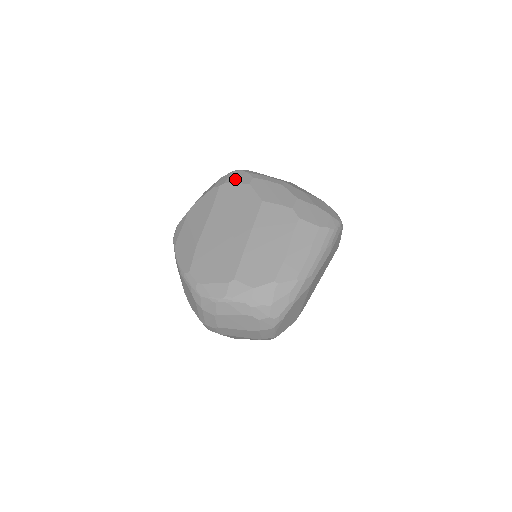
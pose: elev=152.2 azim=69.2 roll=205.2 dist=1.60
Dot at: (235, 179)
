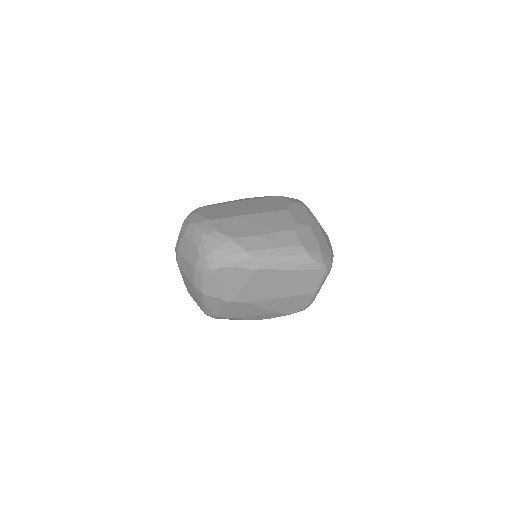
Dot at: (290, 198)
